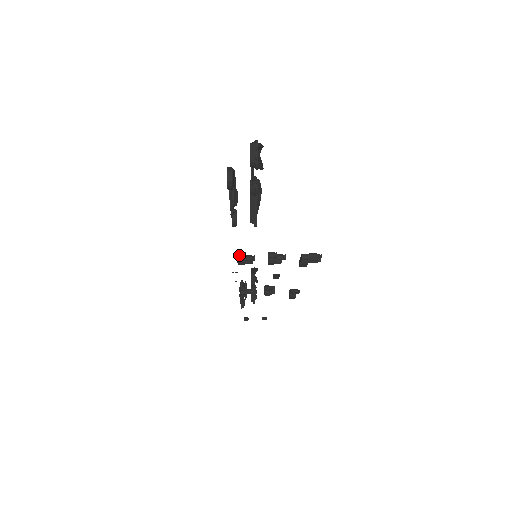
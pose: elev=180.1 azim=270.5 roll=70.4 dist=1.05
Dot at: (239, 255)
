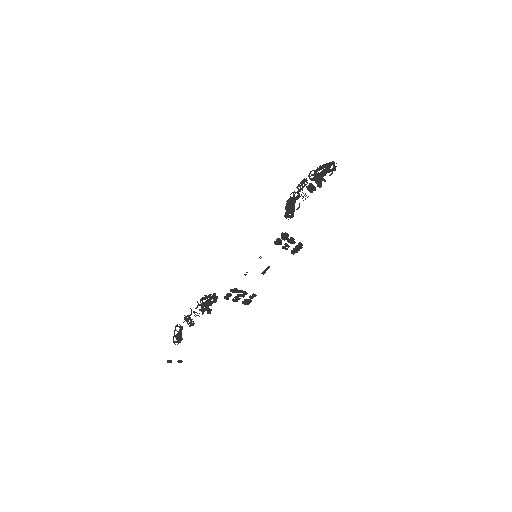
Dot at: occluded
